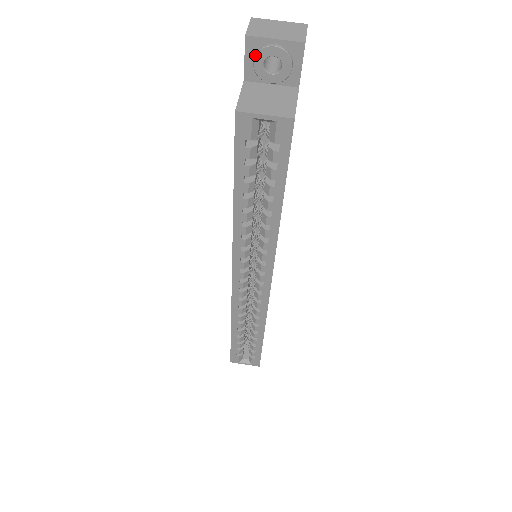
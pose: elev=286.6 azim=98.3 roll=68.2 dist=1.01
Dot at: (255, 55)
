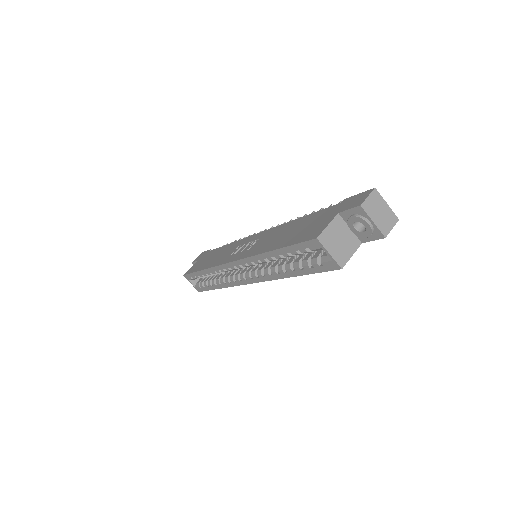
Dot at: (356, 216)
